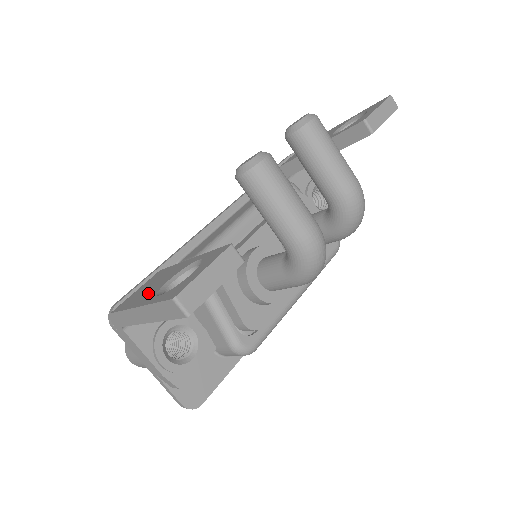
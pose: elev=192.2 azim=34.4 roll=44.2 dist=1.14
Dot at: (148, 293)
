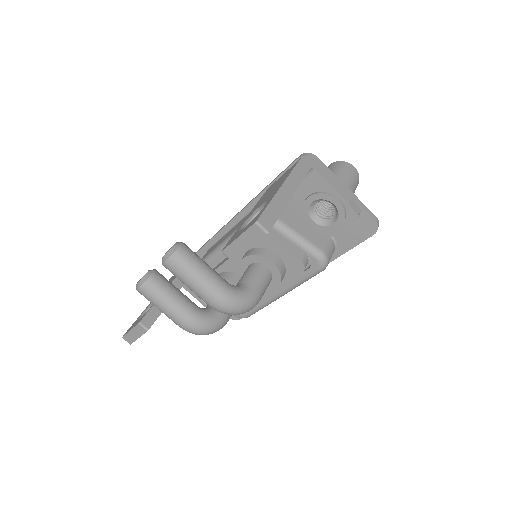
Dot at: occluded
